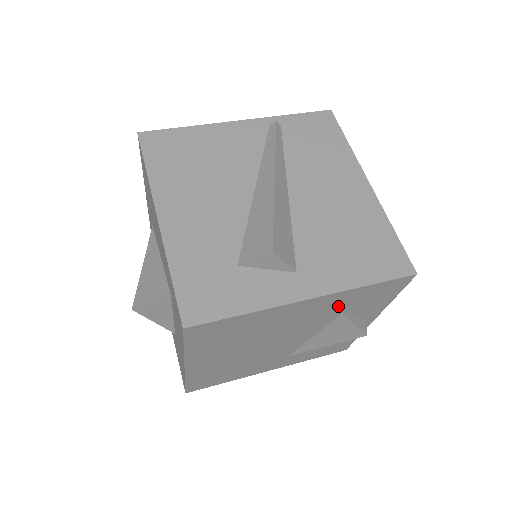
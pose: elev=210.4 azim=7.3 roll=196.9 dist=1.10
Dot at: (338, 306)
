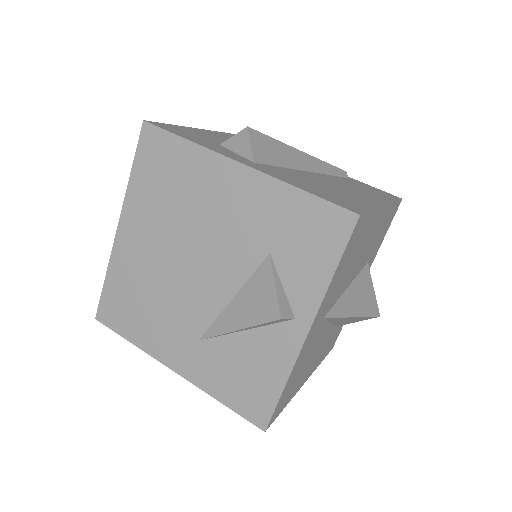
Dot at: (267, 221)
